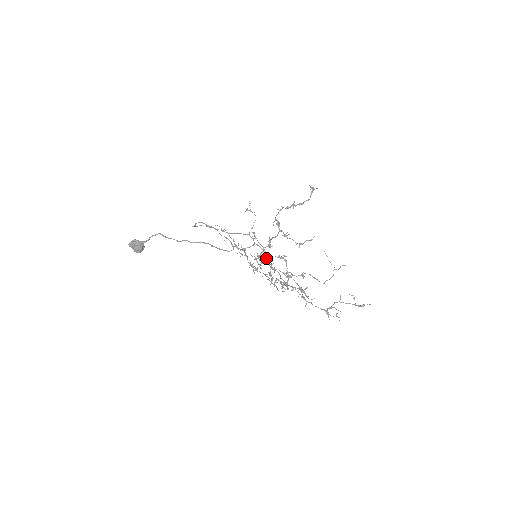
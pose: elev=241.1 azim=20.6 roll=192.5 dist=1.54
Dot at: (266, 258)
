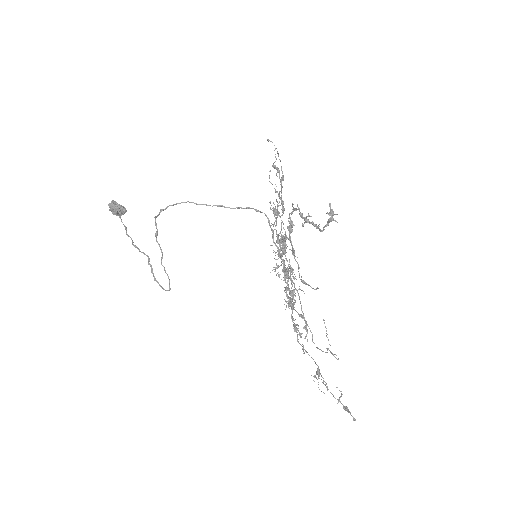
Dot at: (278, 256)
